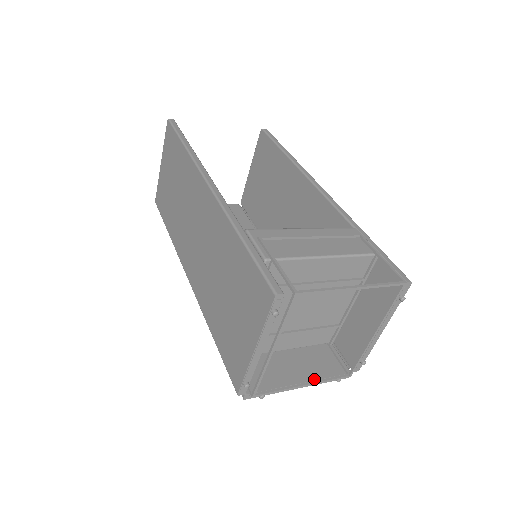
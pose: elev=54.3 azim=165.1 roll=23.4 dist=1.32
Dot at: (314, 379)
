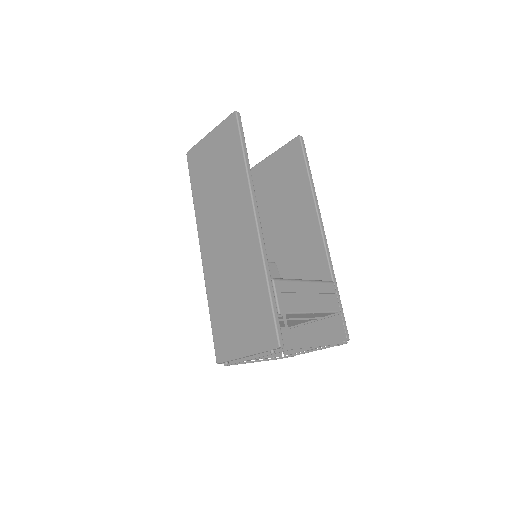
Dot at: (261, 357)
